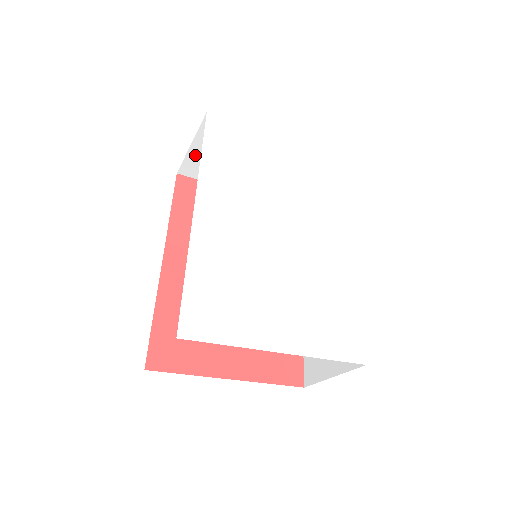
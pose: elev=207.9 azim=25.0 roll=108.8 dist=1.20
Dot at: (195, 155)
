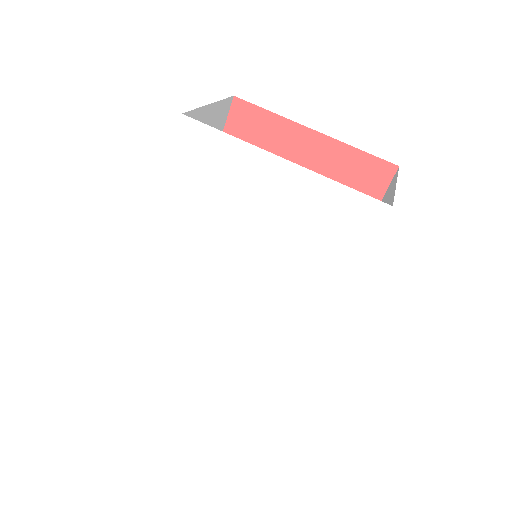
Dot at: occluded
